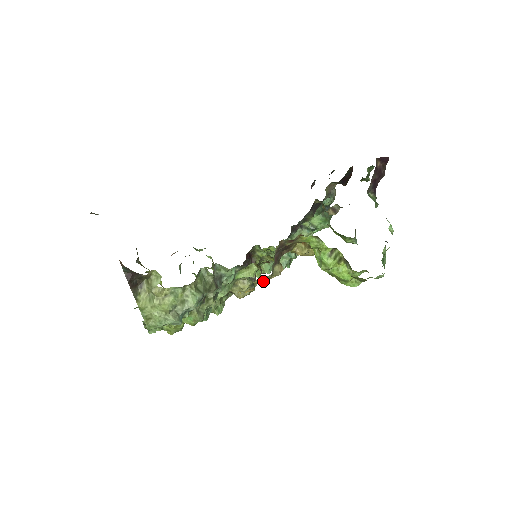
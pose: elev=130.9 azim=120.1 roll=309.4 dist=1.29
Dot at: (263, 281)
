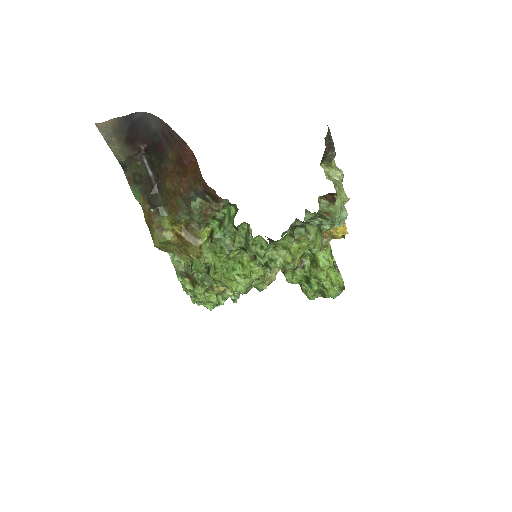
Dot at: (327, 244)
